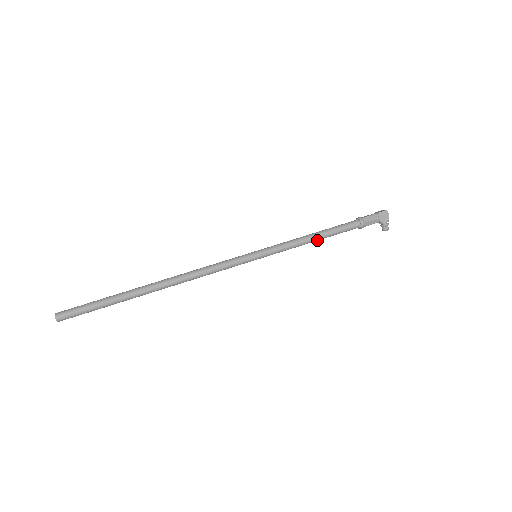
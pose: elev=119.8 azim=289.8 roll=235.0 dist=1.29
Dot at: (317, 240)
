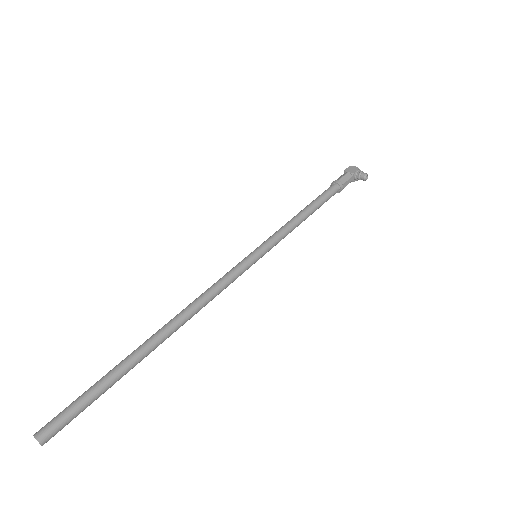
Dot at: (307, 214)
